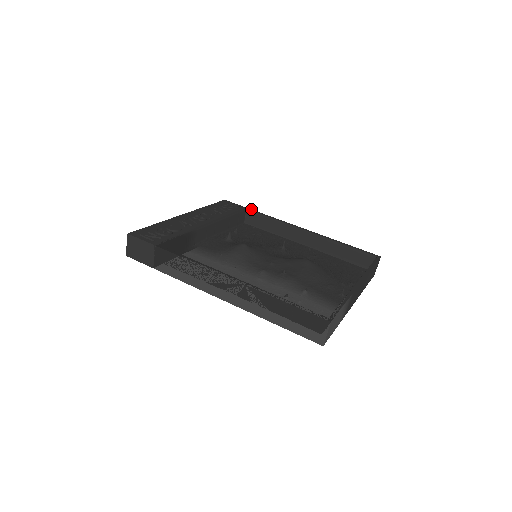
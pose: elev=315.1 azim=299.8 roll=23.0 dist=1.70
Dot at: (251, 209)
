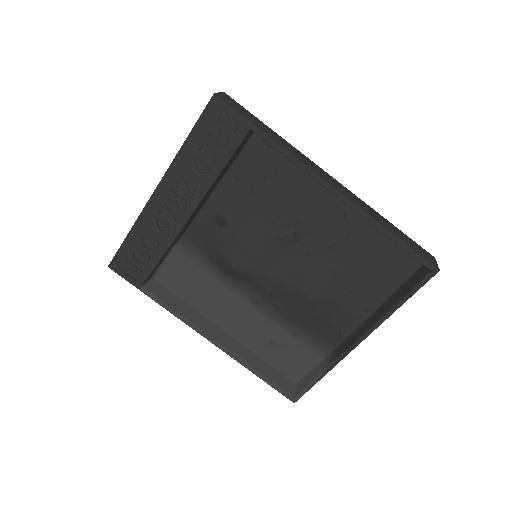
Dot at: (258, 128)
